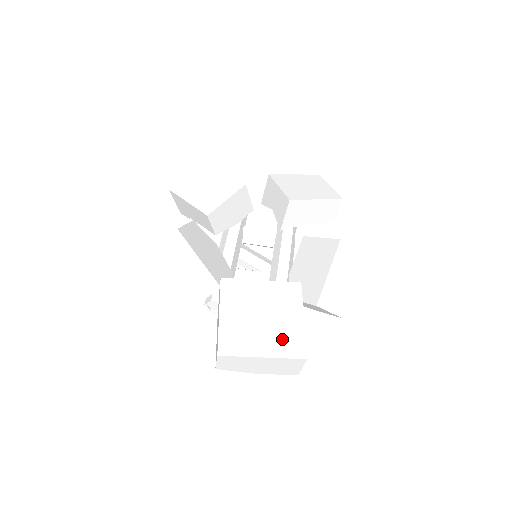
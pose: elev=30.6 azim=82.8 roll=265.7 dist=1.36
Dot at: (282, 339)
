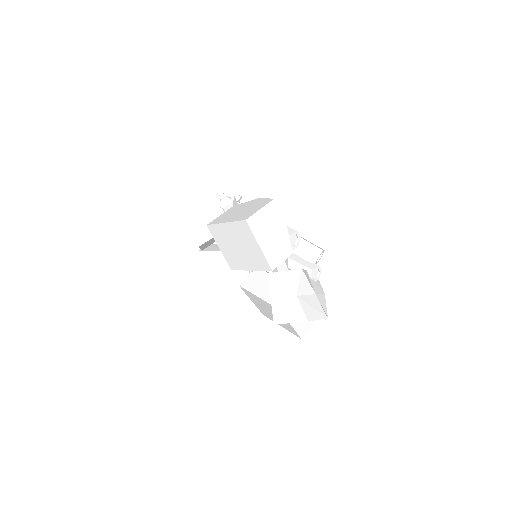
Dot at: (285, 326)
